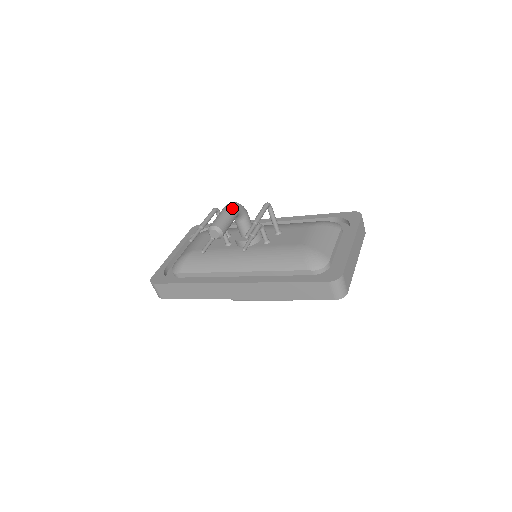
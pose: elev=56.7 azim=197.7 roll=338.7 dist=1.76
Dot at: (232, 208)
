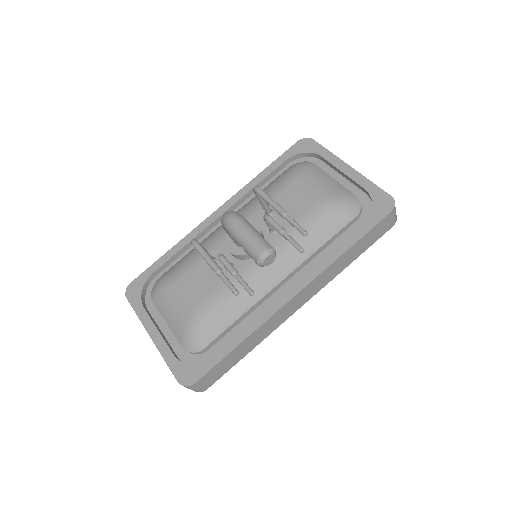
Dot at: (242, 220)
